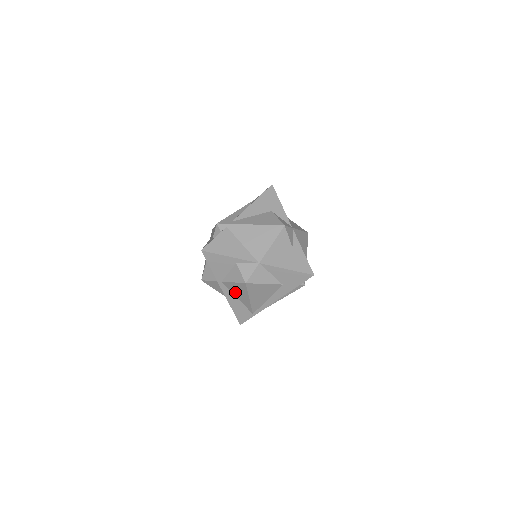
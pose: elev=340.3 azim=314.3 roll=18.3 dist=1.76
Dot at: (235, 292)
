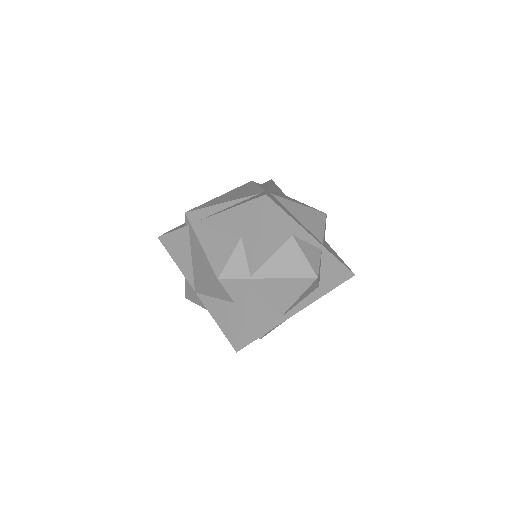
Dot at: occluded
